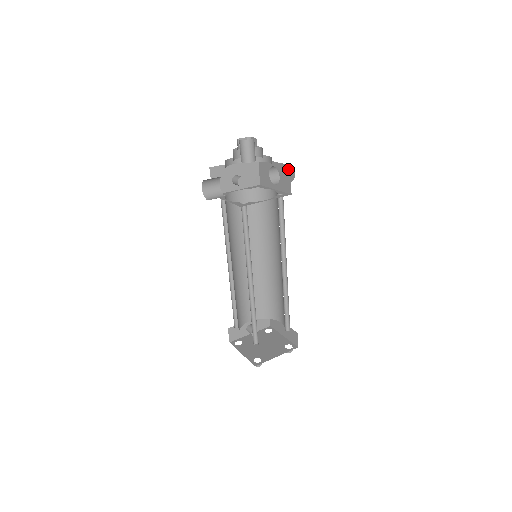
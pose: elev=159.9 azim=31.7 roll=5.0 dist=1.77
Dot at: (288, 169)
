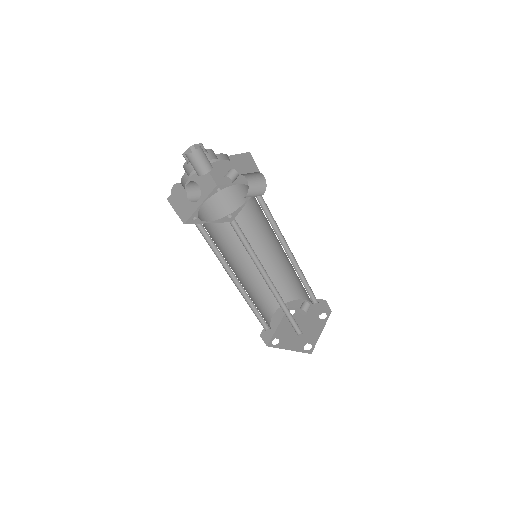
Dot at: occluded
